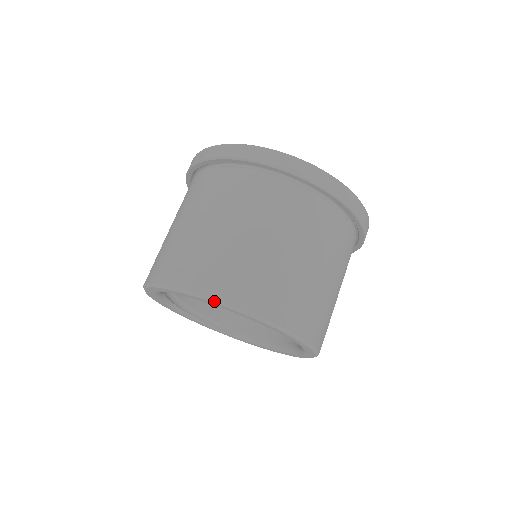
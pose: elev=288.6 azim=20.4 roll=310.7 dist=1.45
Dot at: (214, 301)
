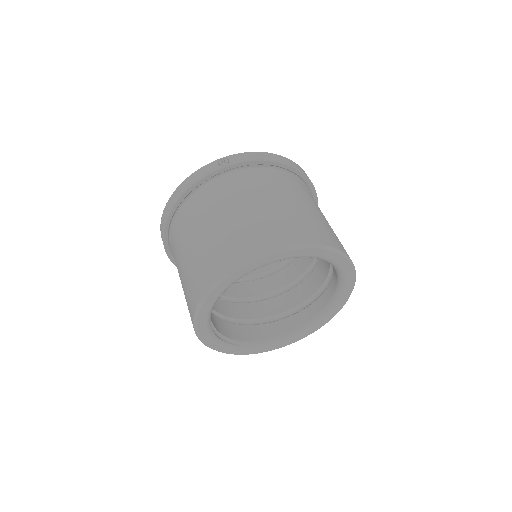
Dot at: (330, 249)
